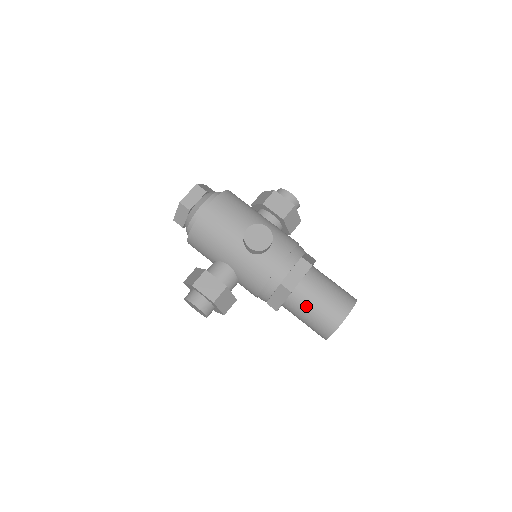
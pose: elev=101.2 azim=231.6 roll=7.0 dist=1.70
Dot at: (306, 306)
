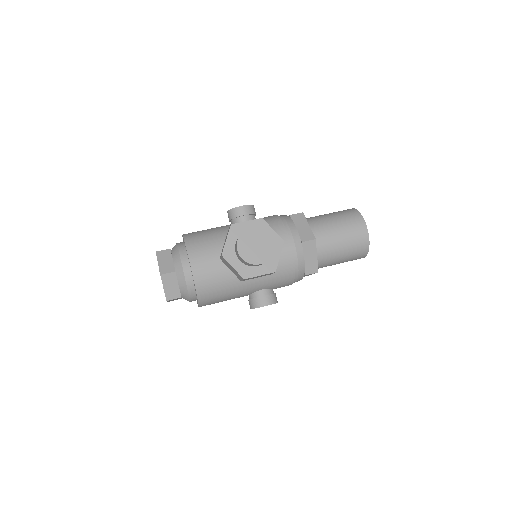
Dot at: (324, 218)
